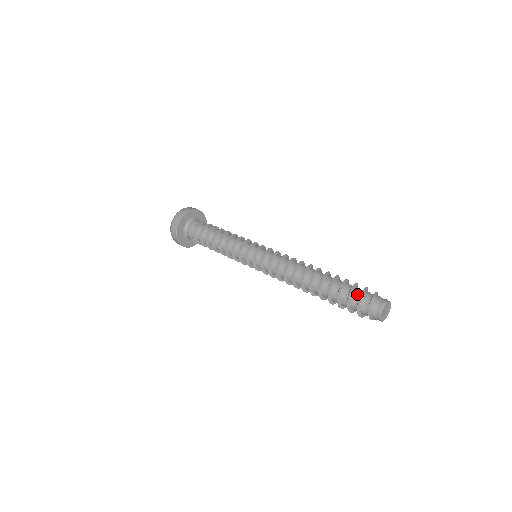
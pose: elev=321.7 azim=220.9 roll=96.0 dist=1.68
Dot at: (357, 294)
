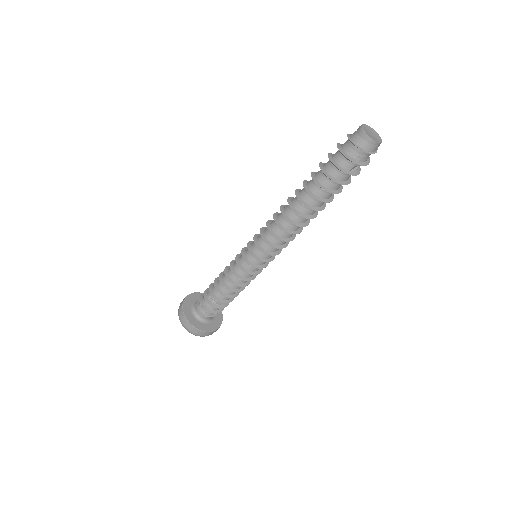
Dot at: (336, 152)
